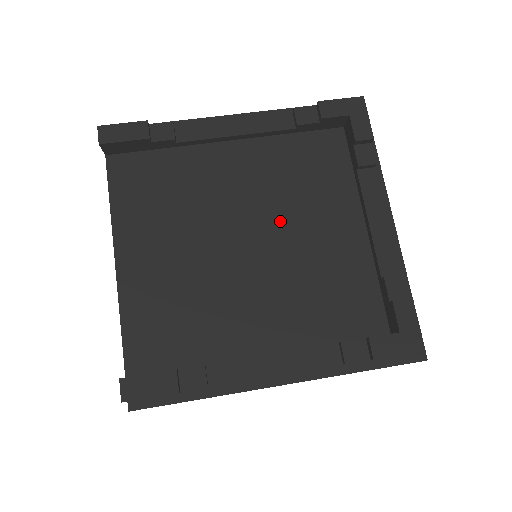
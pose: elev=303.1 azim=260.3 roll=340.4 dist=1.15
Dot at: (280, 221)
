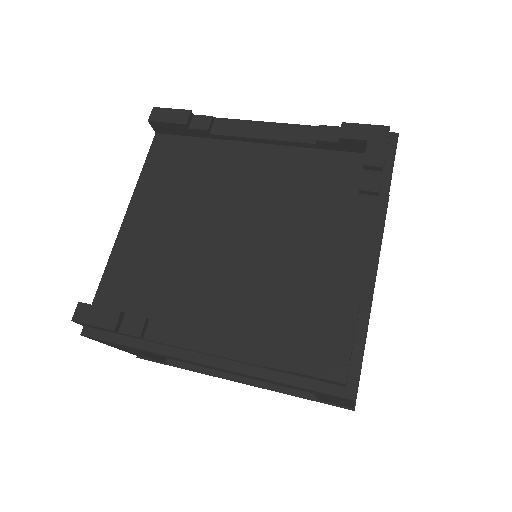
Dot at: (269, 221)
